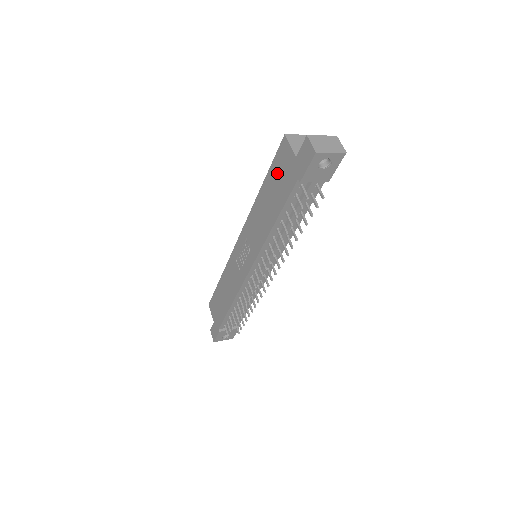
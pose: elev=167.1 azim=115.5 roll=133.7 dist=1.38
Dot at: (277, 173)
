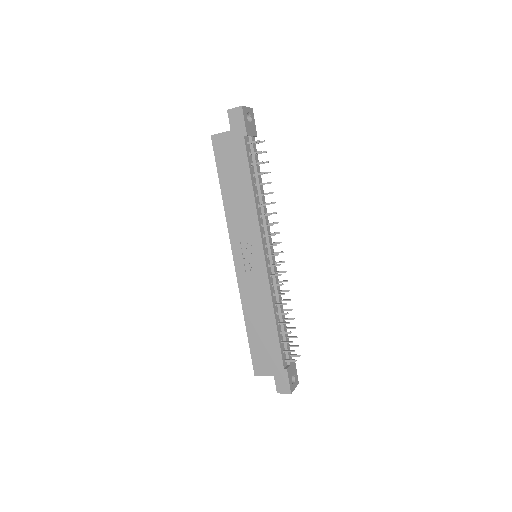
Dot at: (226, 161)
